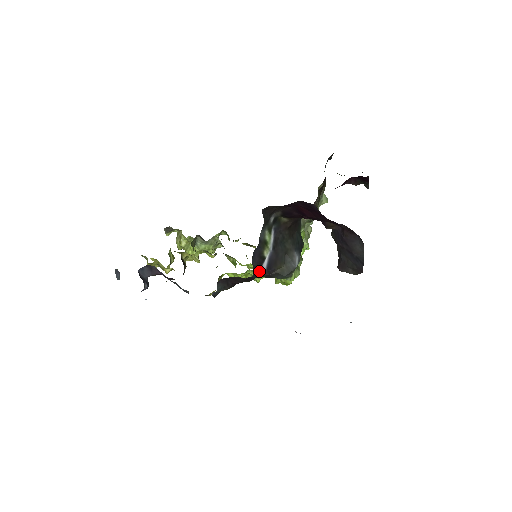
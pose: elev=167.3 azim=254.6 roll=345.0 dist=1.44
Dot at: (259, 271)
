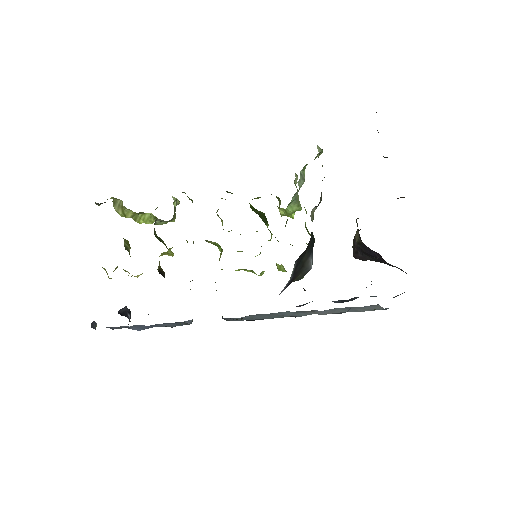
Dot at: occluded
